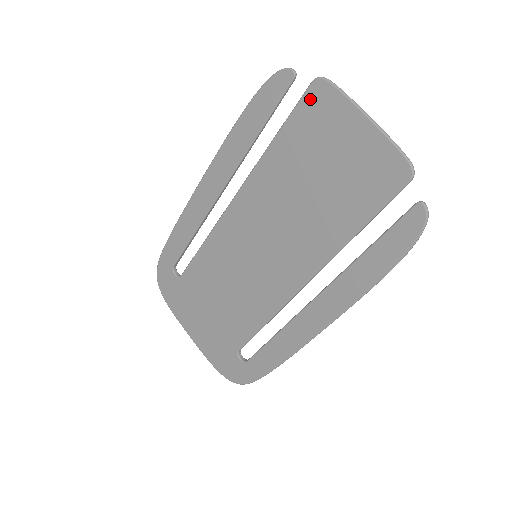
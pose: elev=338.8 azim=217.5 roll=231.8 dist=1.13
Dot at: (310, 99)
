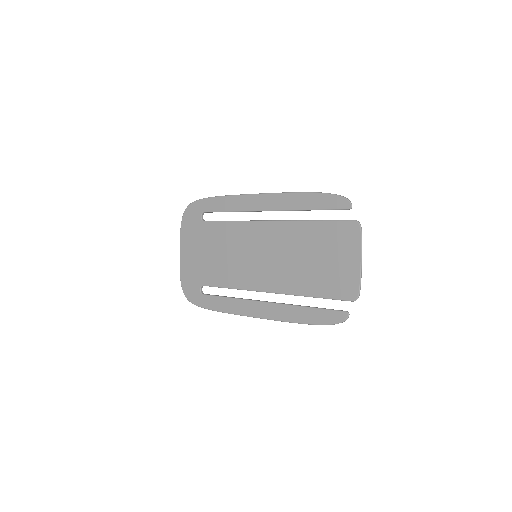
Dot at: (347, 226)
